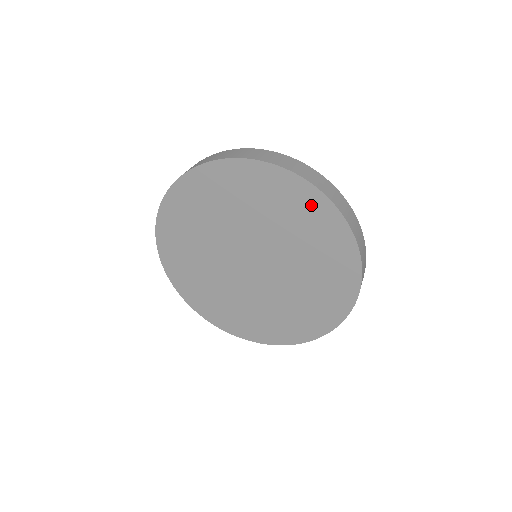
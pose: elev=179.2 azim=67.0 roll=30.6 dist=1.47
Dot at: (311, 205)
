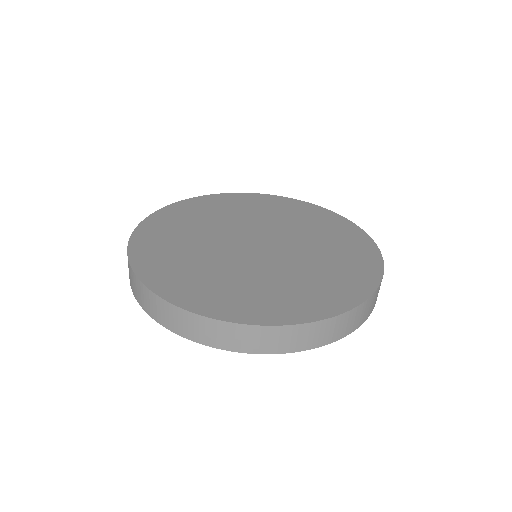
Dot at: occluded
